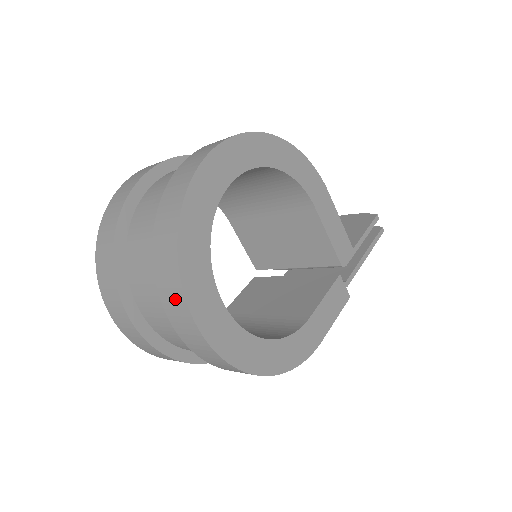
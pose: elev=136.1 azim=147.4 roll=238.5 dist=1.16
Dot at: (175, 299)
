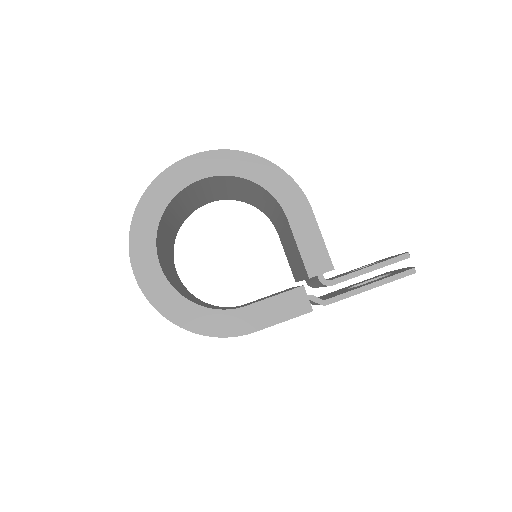
Dot at: occluded
